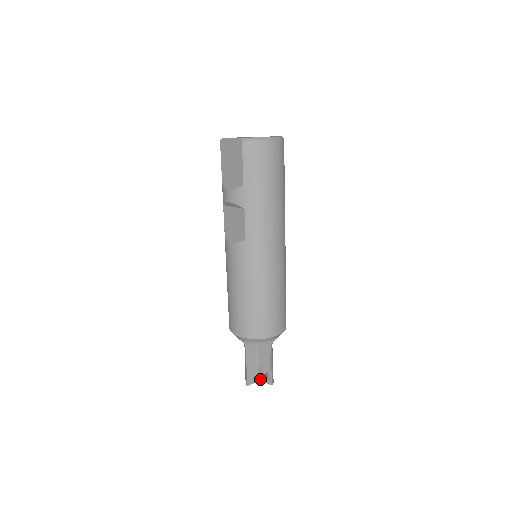
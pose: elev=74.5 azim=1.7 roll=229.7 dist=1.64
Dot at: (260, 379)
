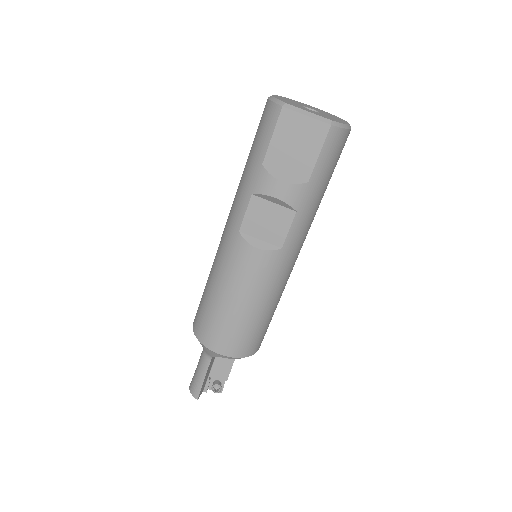
Dot at: (208, 388)
